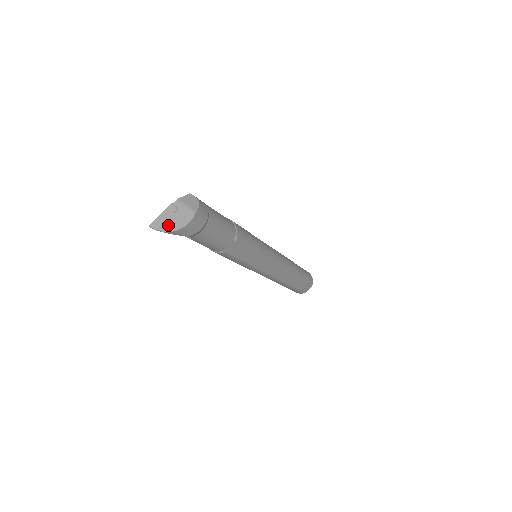
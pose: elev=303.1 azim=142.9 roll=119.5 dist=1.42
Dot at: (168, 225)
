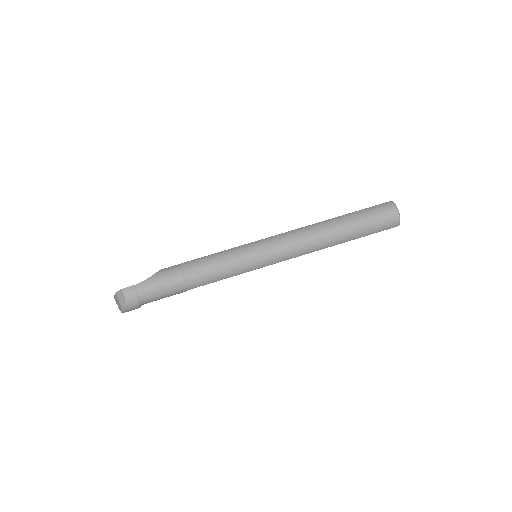
Dot at: (118, 306)
